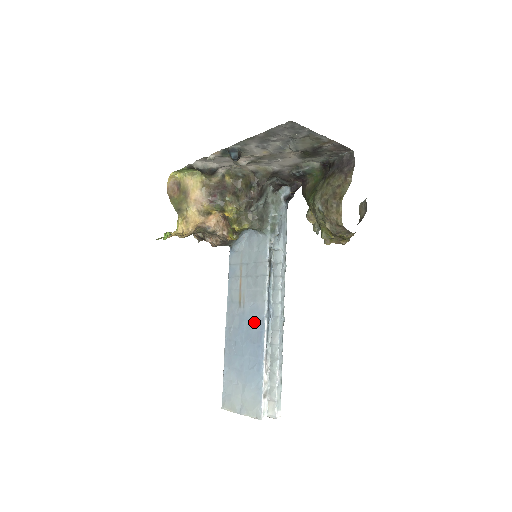
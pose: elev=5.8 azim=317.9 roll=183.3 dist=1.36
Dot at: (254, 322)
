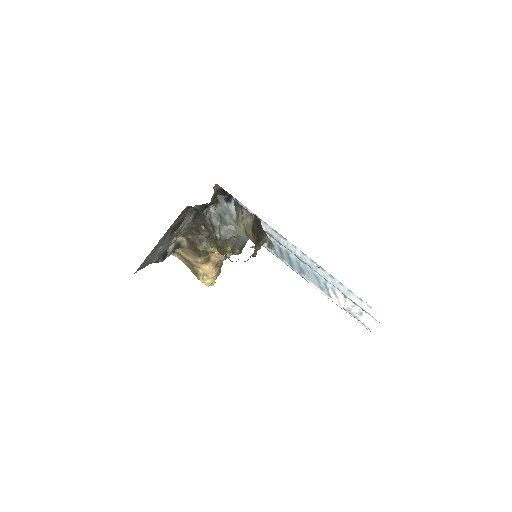
Dot at: occluded
